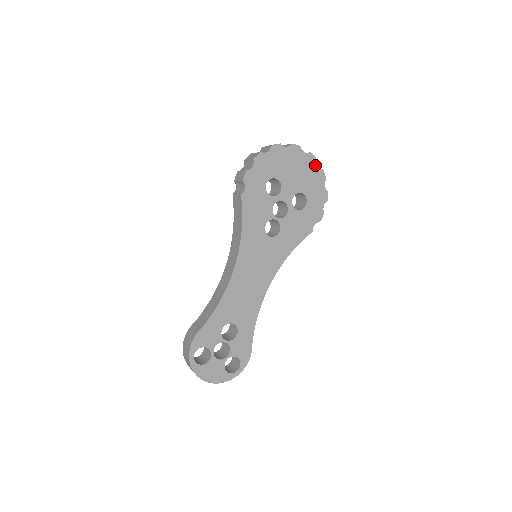
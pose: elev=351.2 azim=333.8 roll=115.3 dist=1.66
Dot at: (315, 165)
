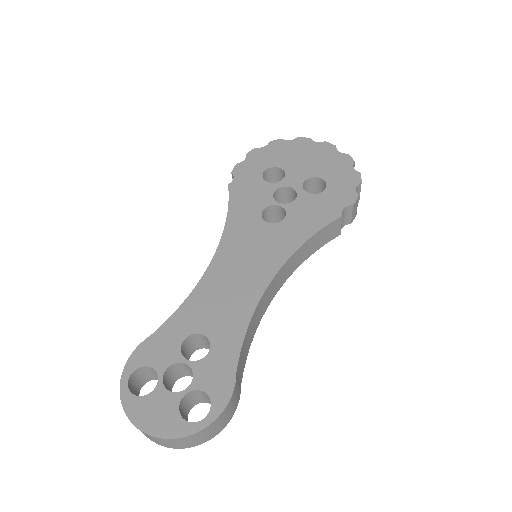
Dot at: (334, 151)
